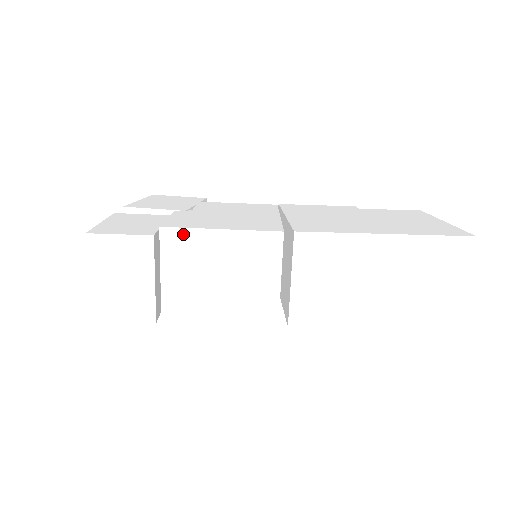
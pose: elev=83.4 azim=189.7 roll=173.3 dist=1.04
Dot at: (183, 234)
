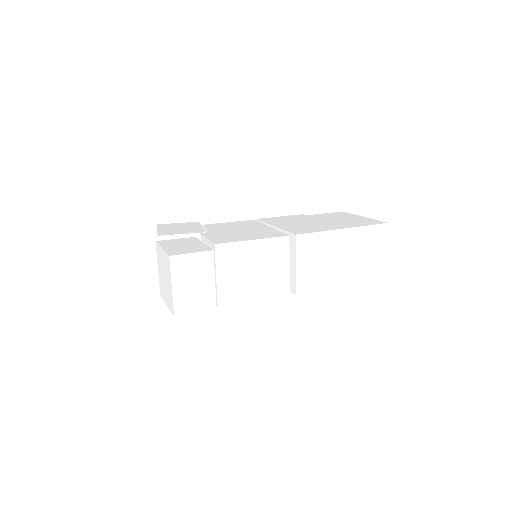
Dot at: (230, 247)
